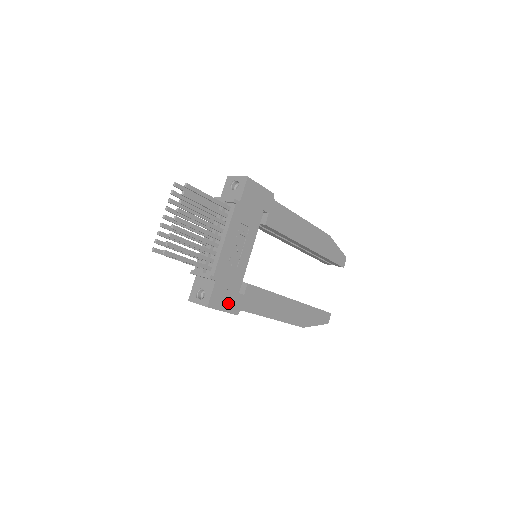
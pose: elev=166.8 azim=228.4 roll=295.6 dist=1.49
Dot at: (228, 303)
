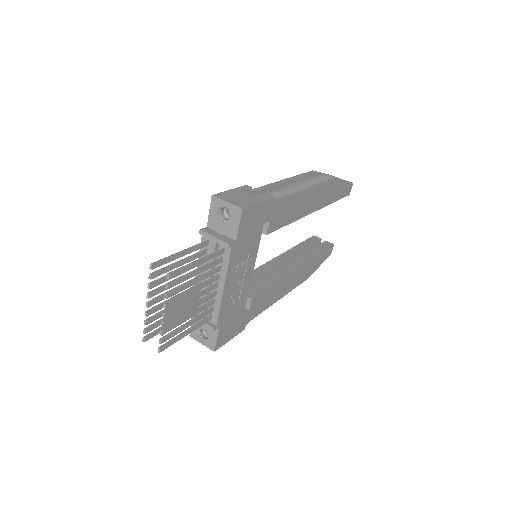
Dot at: (234, 330)
